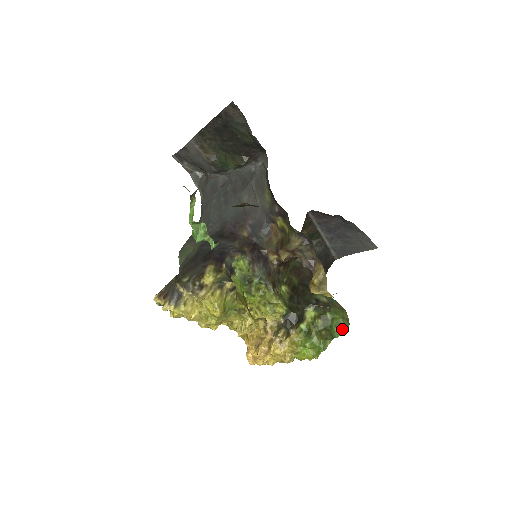
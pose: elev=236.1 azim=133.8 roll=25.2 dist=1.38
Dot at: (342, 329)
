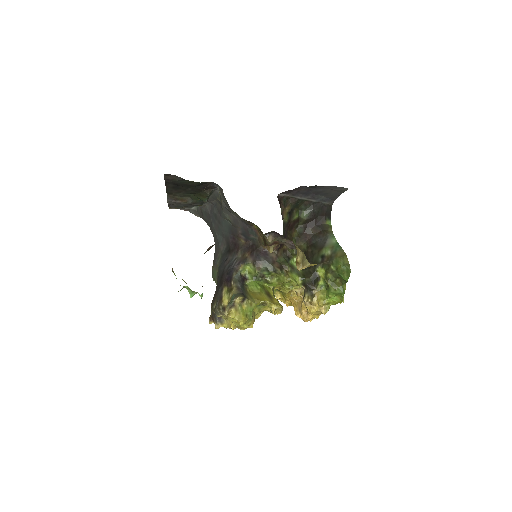
Dot at: (347, 274)
